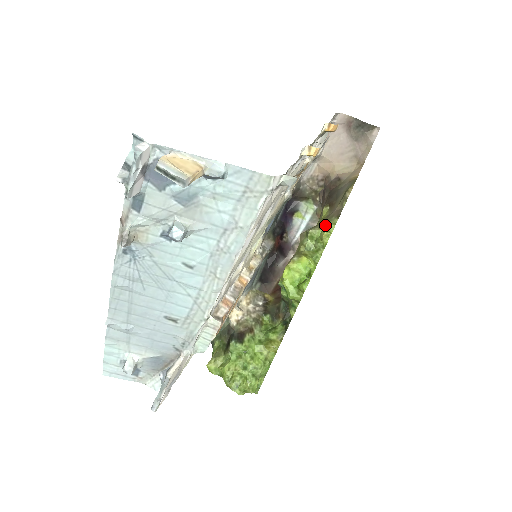
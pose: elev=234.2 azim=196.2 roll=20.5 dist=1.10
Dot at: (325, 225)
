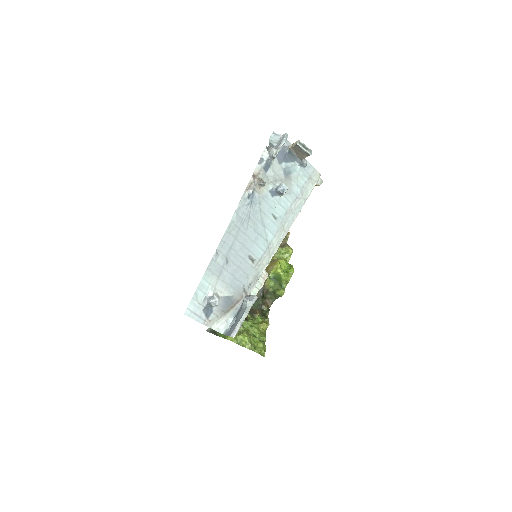
Dot at: (285, 247)
